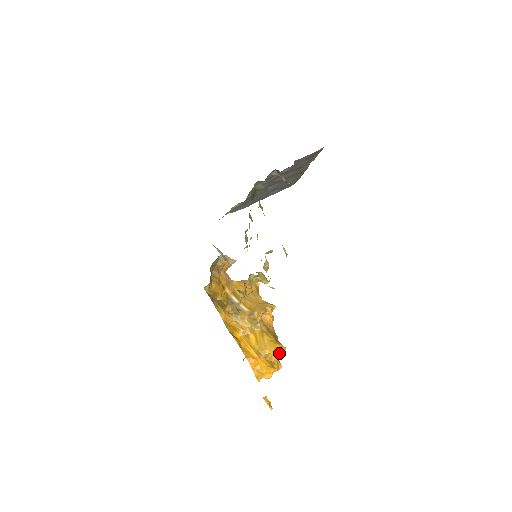
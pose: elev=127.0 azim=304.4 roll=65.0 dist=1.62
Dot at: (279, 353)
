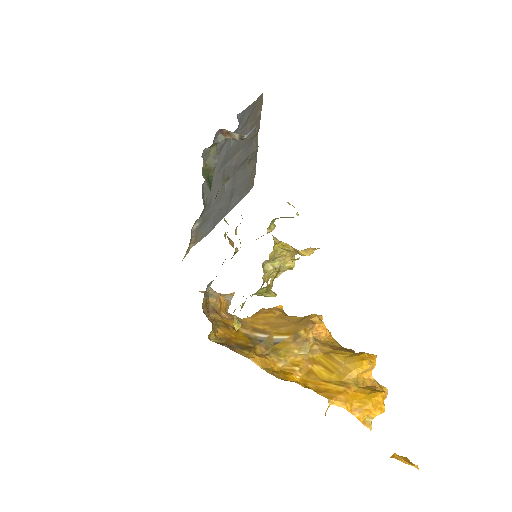
Dot at: (371, 365)
